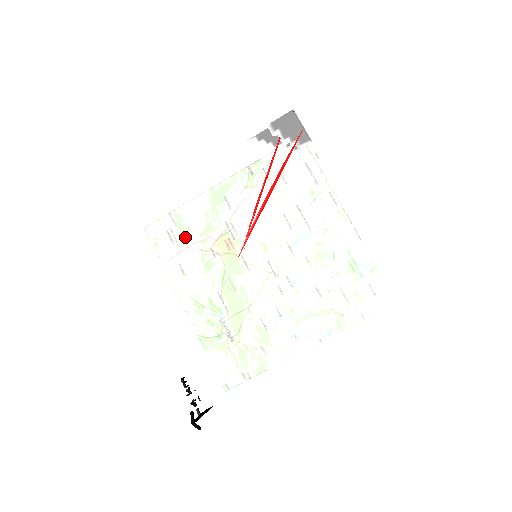
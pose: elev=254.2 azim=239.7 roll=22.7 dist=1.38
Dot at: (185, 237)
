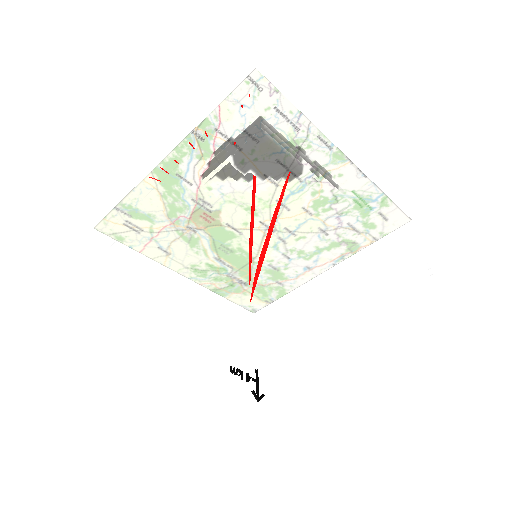
Dot at: (175, 286)
